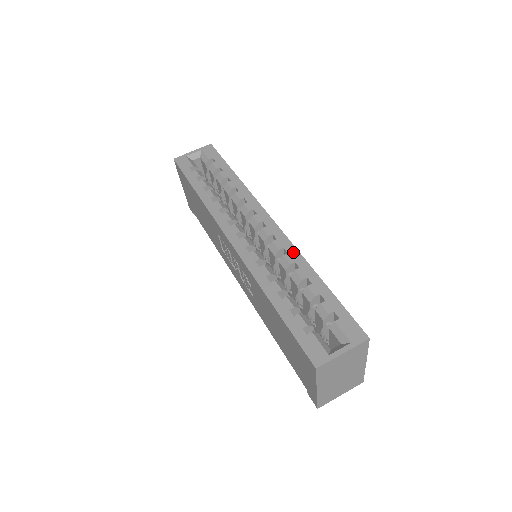
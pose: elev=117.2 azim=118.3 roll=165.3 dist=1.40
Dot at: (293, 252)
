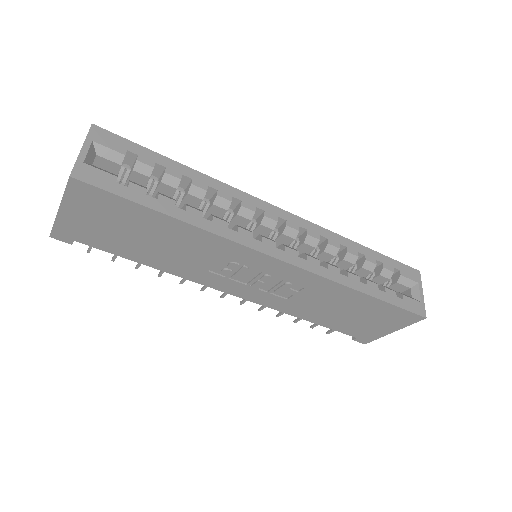
Dot at: (329, 235)
